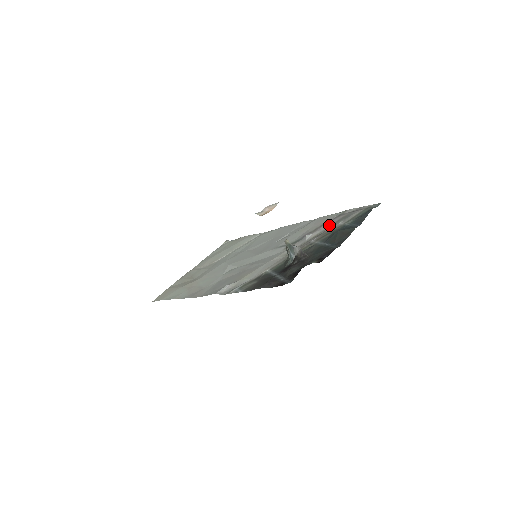
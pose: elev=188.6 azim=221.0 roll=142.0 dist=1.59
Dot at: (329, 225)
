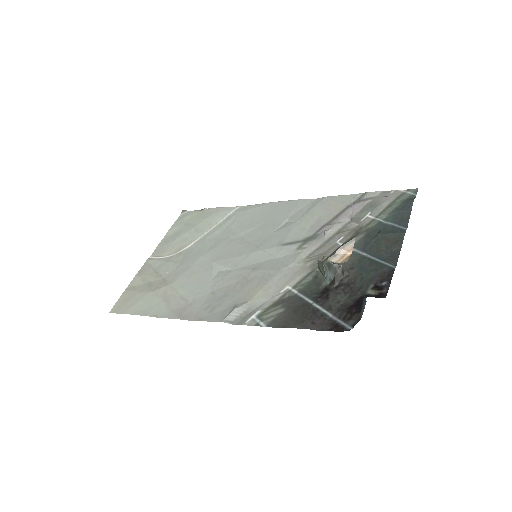
Dot at: (351, 216)
